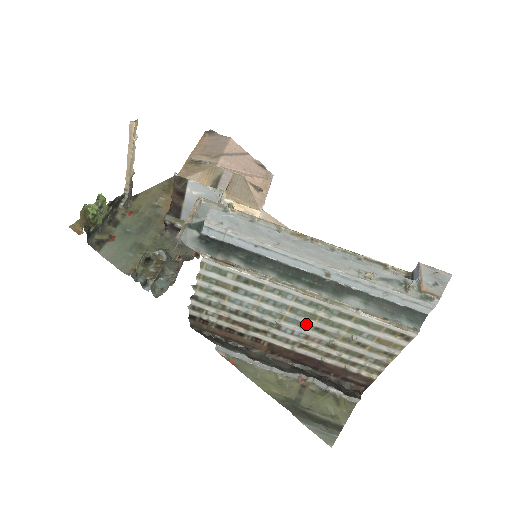
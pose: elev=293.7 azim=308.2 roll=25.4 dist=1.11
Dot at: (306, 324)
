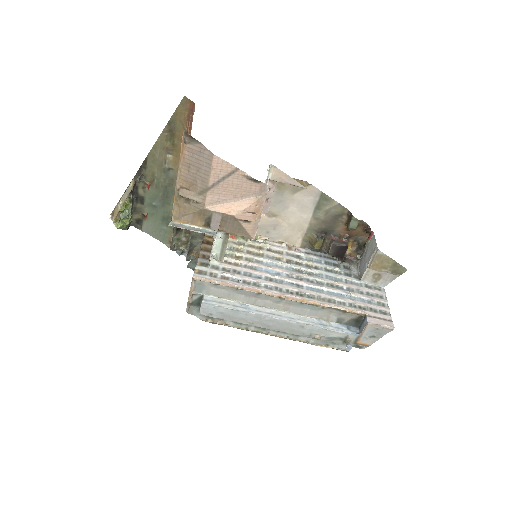
Dot at: occluded
